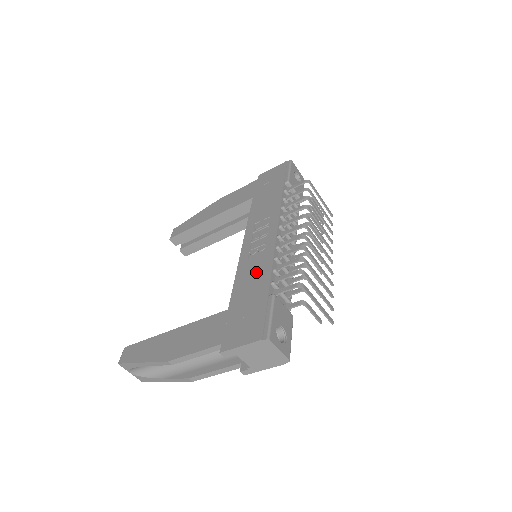
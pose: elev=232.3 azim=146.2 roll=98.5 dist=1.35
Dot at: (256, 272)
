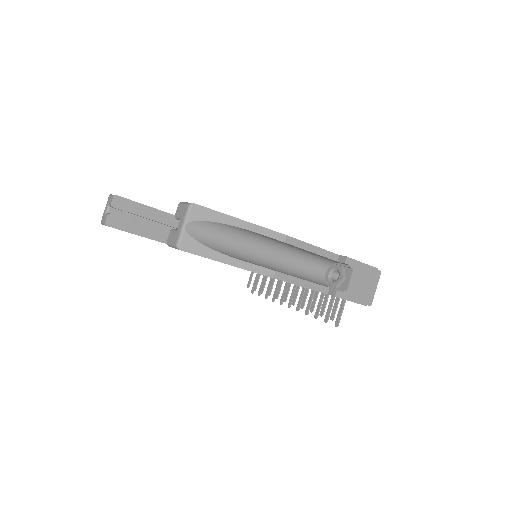
Dot at: occluded
